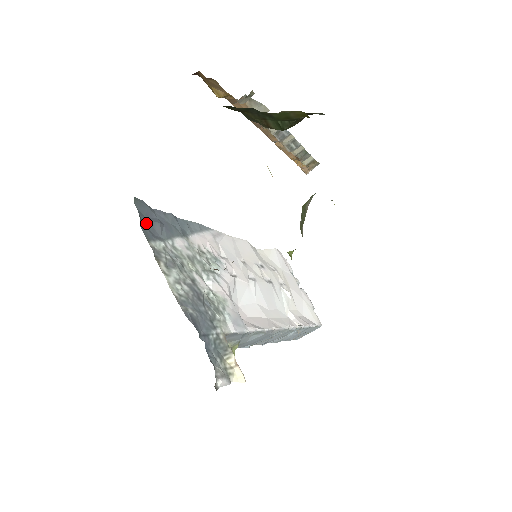
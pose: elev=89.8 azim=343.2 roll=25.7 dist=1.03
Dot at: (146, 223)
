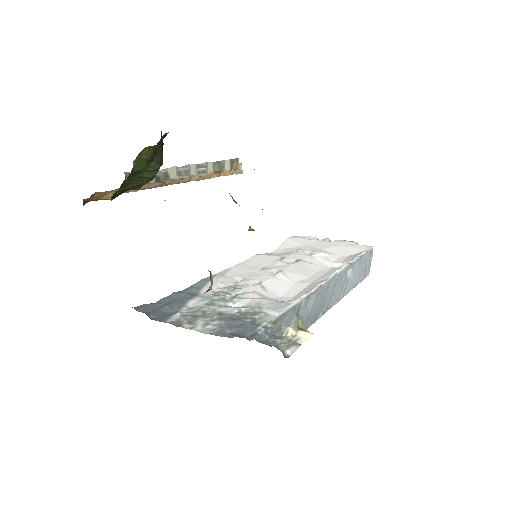
Dot at: (155, 314)
